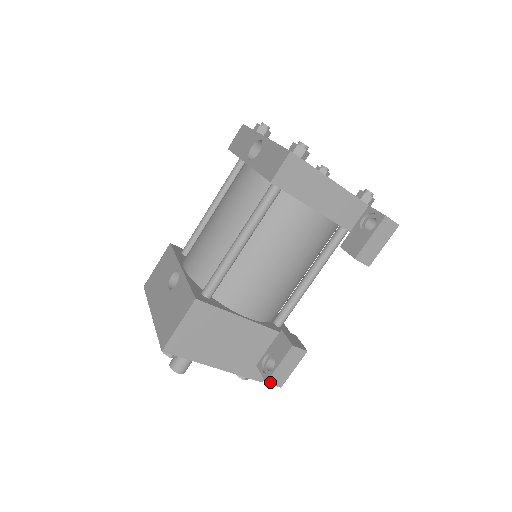
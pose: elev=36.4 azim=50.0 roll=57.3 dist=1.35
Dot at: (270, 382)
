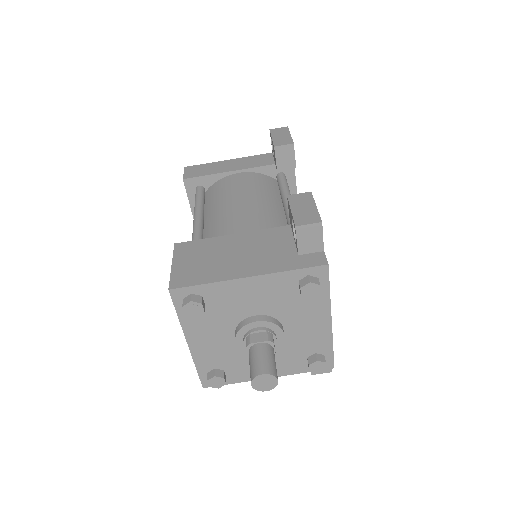
Dot at: (300, 224)
